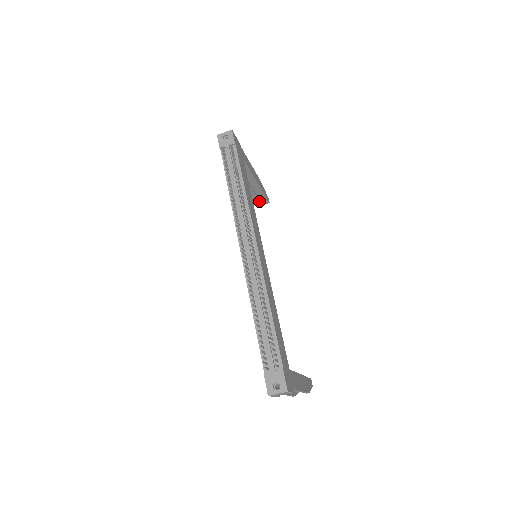
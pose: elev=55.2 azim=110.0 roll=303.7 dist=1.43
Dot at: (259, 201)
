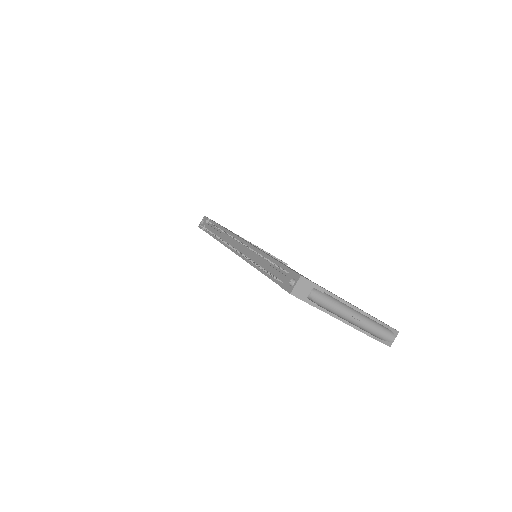
Dot at: occluded
